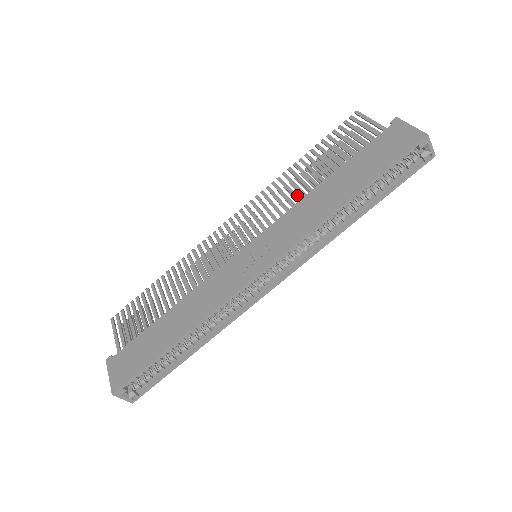
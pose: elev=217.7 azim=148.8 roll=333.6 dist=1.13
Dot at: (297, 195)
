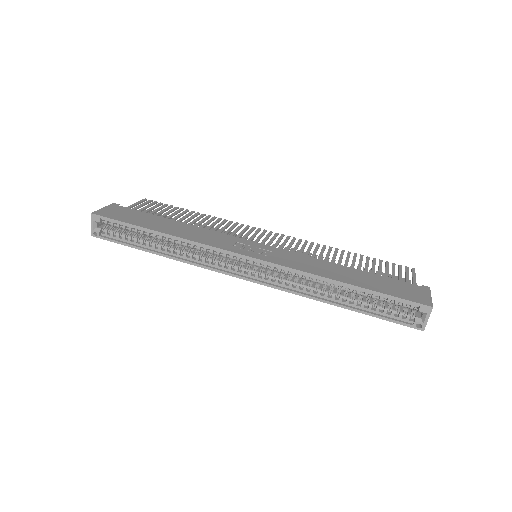
Dot at: occluded
